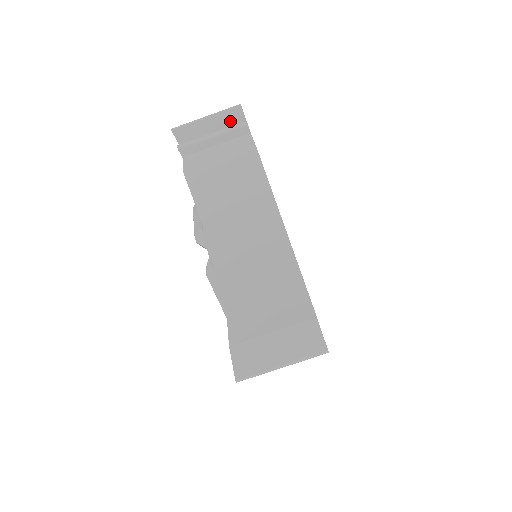
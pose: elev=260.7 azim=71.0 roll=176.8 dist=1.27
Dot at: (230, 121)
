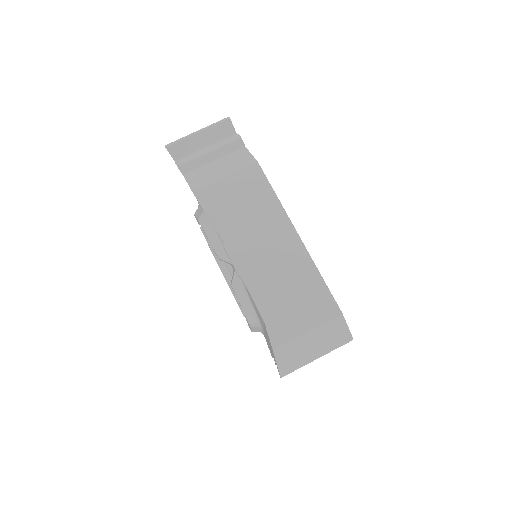
Dot at: (221, 134)
